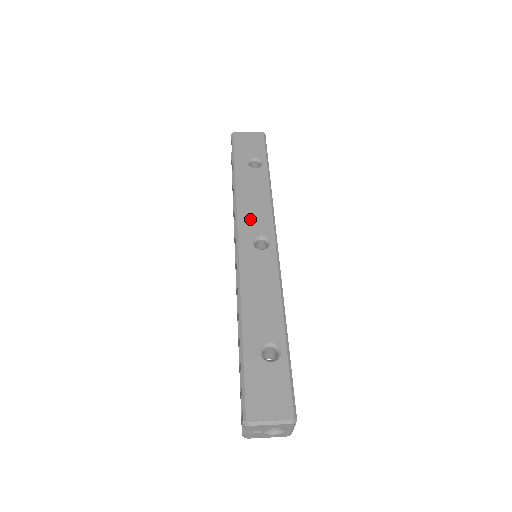
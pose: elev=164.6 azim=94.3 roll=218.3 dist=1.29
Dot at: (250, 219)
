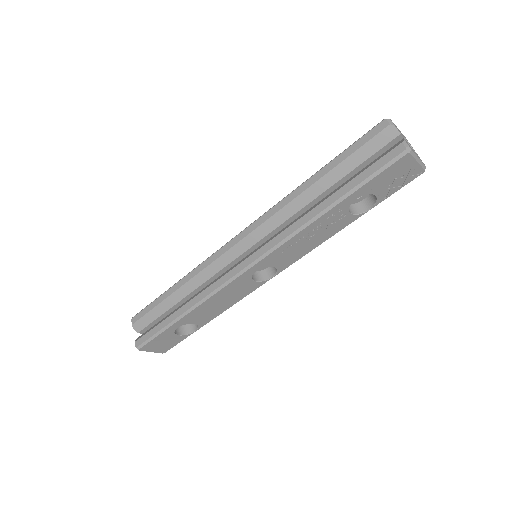
Dot at: occluded
